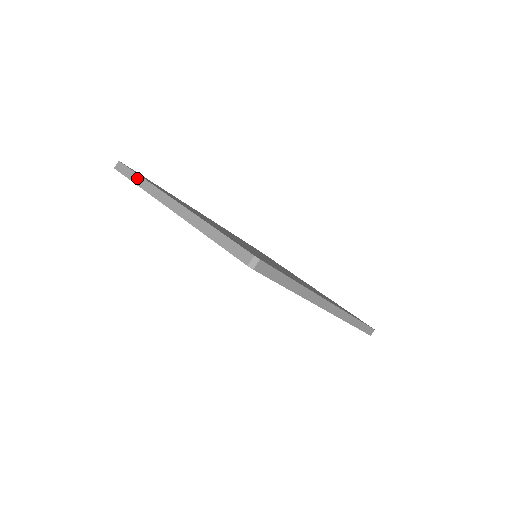
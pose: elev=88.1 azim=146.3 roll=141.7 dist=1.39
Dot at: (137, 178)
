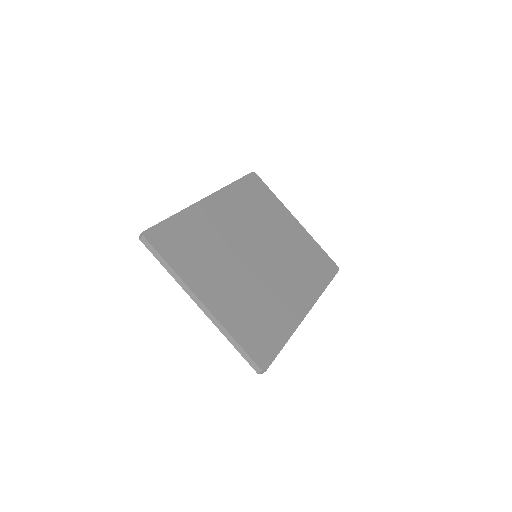
Dot at: (165, 264)
